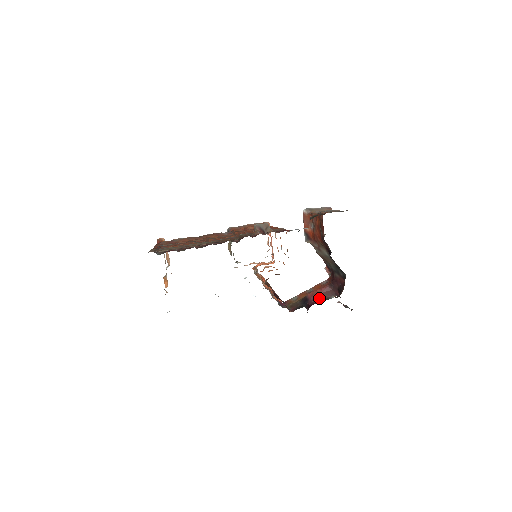
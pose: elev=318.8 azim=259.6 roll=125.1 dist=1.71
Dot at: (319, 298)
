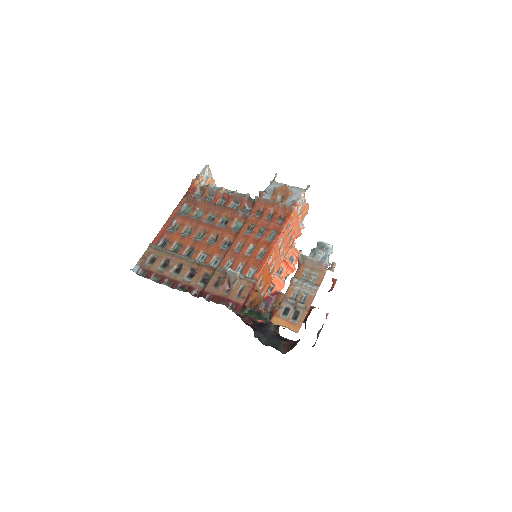
Dot at: occluded
